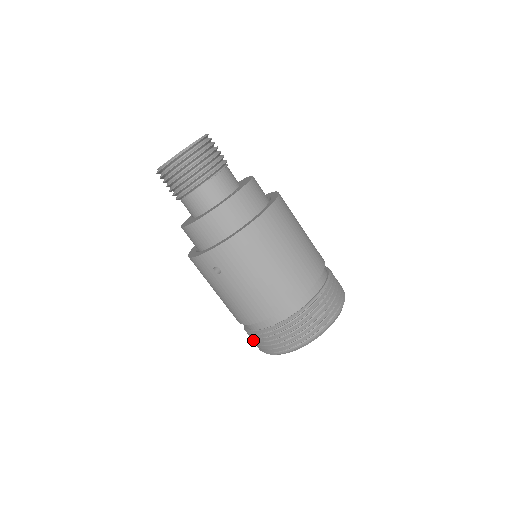
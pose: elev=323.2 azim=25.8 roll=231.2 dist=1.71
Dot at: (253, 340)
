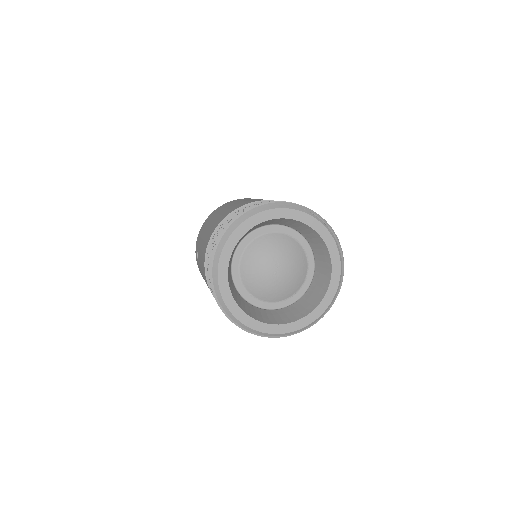
Dot at: occluded
